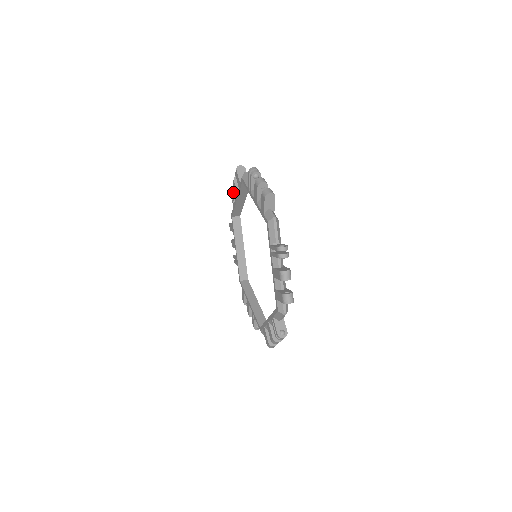
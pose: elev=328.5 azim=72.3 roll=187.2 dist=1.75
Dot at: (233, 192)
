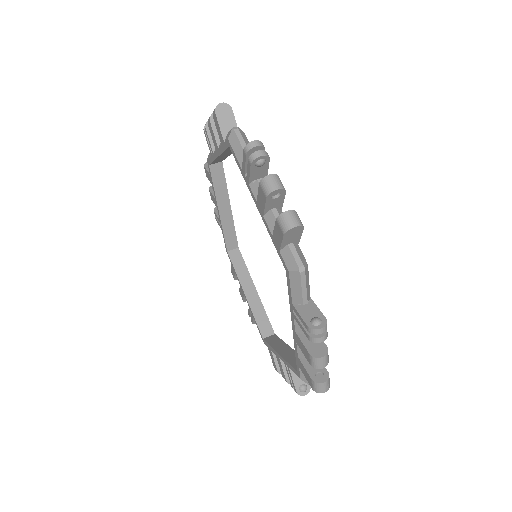
Dot at: (209, 133)
